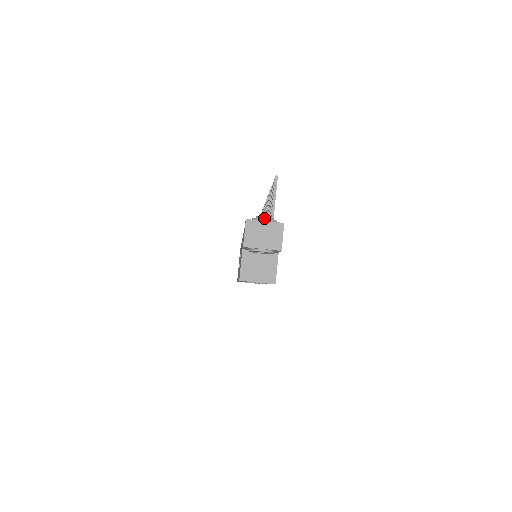
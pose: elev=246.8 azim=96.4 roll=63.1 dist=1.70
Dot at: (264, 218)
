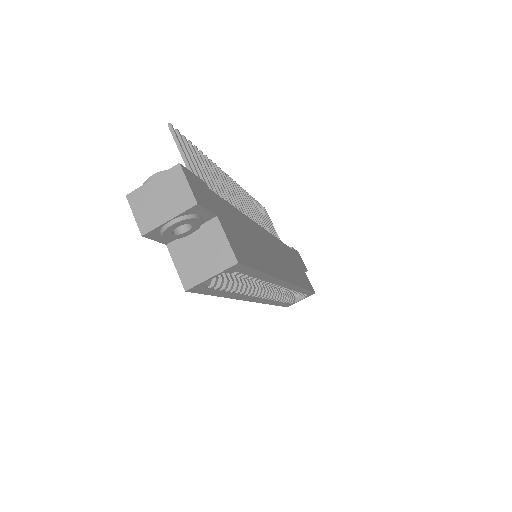
Dot at: (150, 177)
